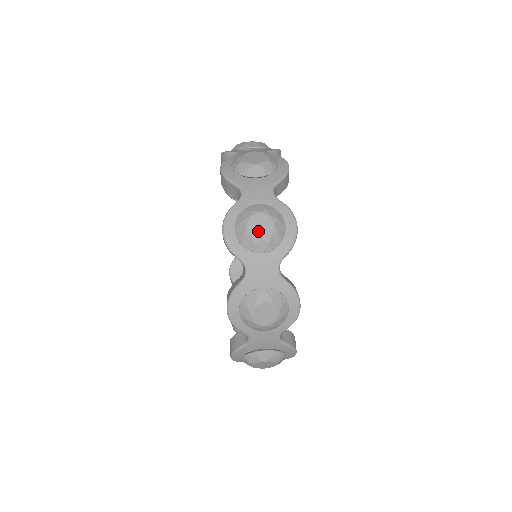
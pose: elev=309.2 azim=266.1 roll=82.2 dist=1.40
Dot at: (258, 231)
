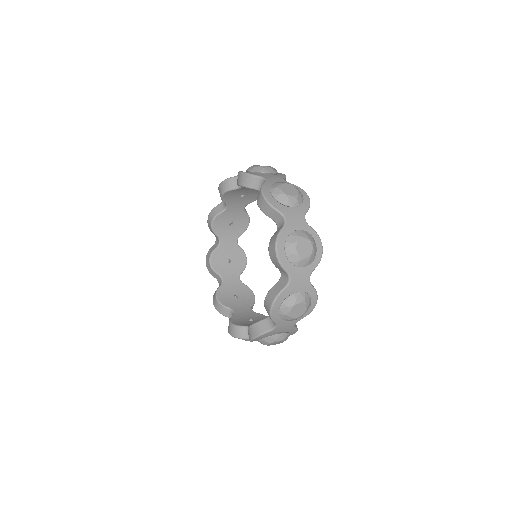
Dot at: (289, 192)
